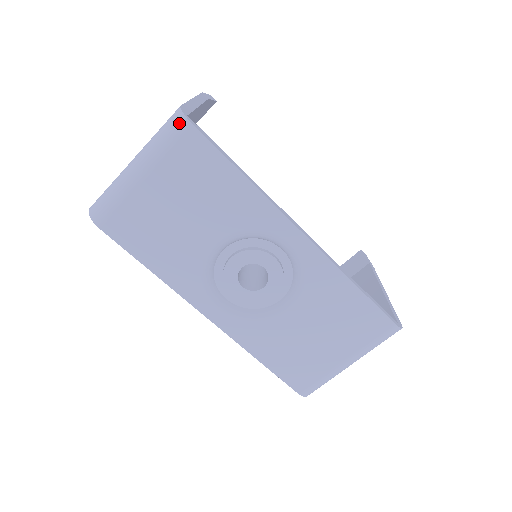
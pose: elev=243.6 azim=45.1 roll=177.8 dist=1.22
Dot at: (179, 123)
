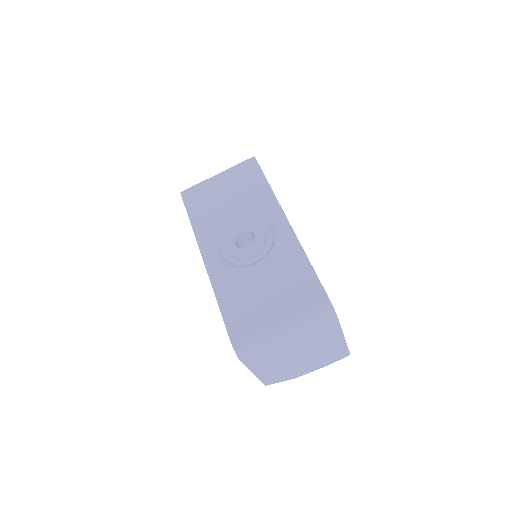
Dot at: (250, 158)
